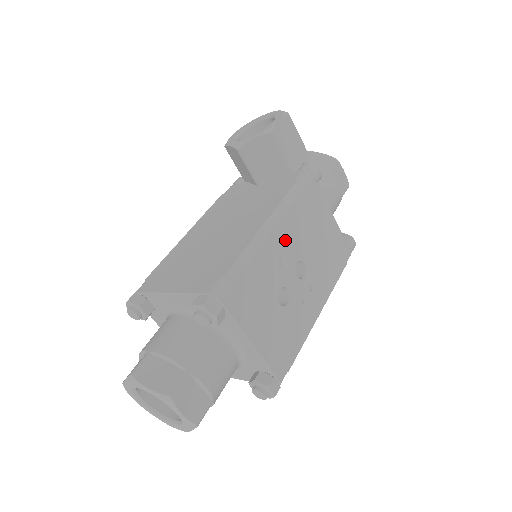
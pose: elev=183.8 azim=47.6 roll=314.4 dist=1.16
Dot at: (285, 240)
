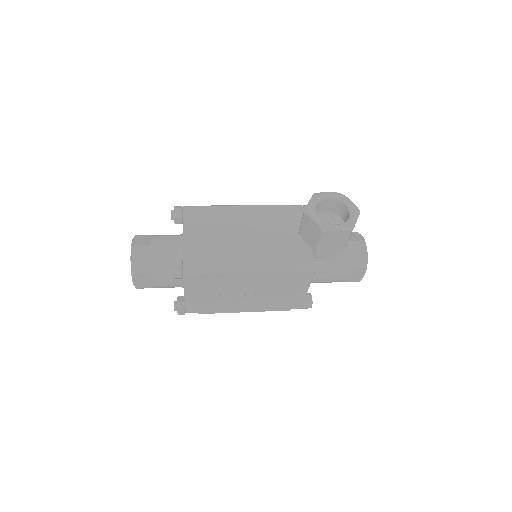
Dot at: (254, 281)
